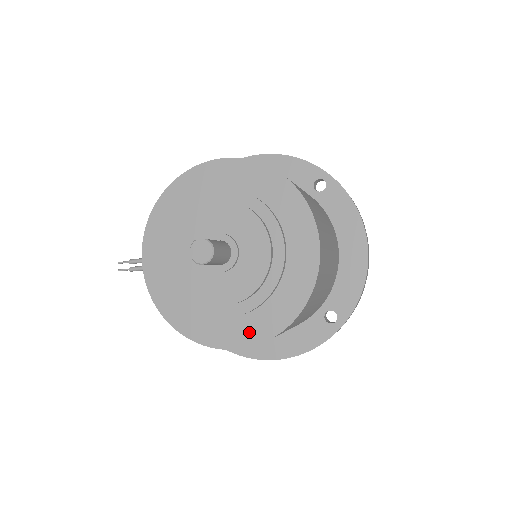
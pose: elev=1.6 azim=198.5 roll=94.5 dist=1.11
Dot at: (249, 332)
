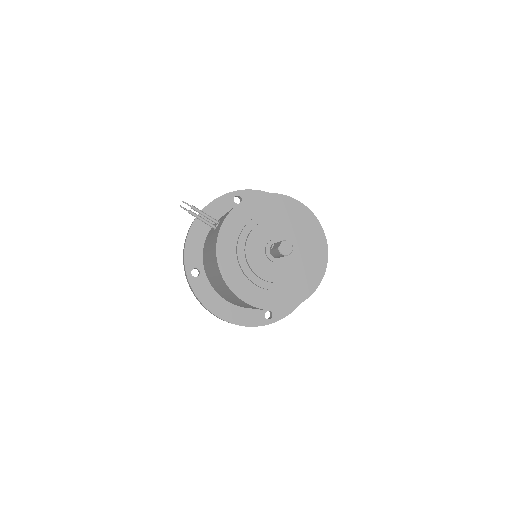
Dot at: (262, 300)
